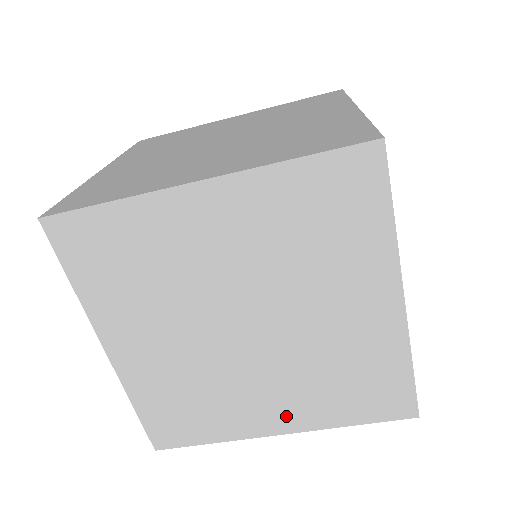
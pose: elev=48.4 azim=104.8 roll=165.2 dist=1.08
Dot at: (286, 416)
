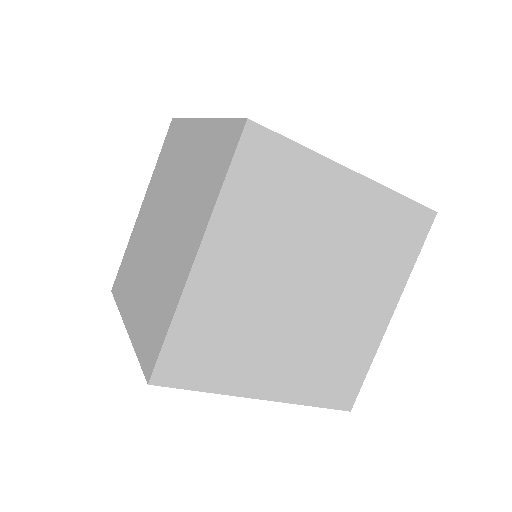
Dot at: (192, 239)
